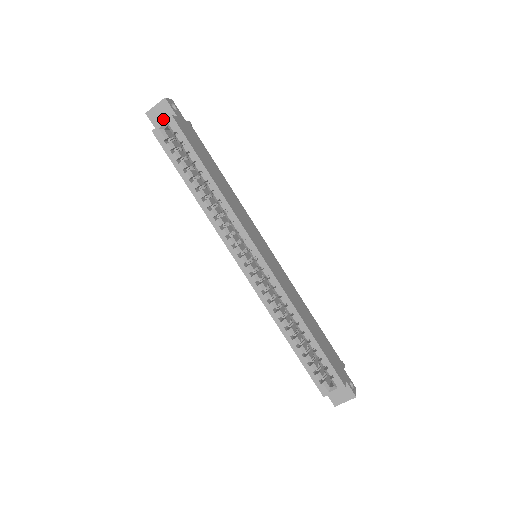
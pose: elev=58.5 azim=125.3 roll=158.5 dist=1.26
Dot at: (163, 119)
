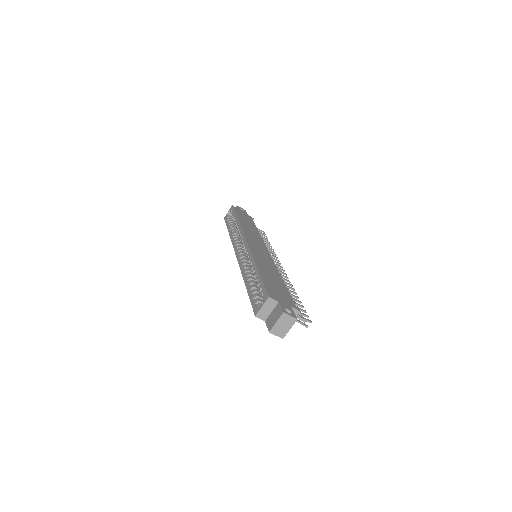
Dot at: occluded
